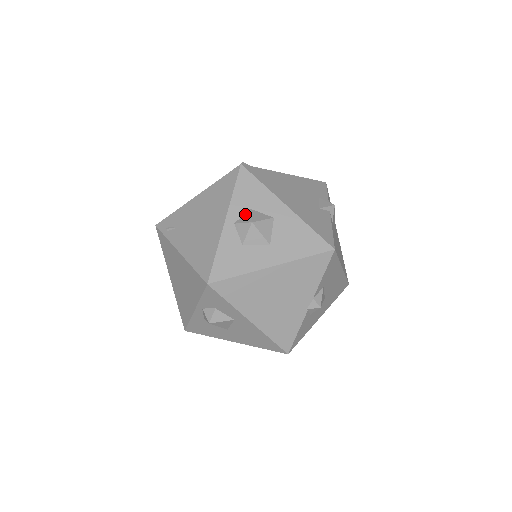
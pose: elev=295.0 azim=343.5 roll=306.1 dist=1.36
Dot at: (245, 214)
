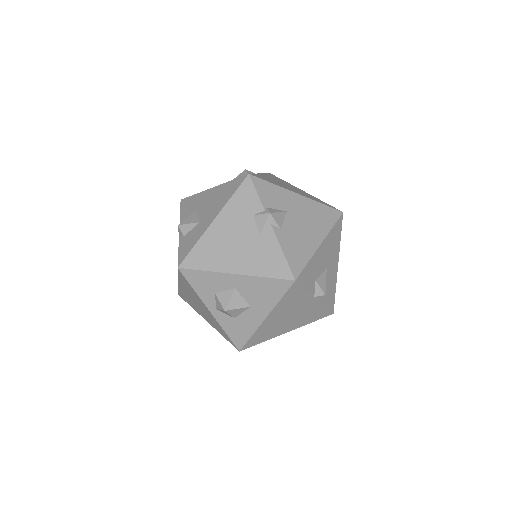
Dot at: (216, 300)
